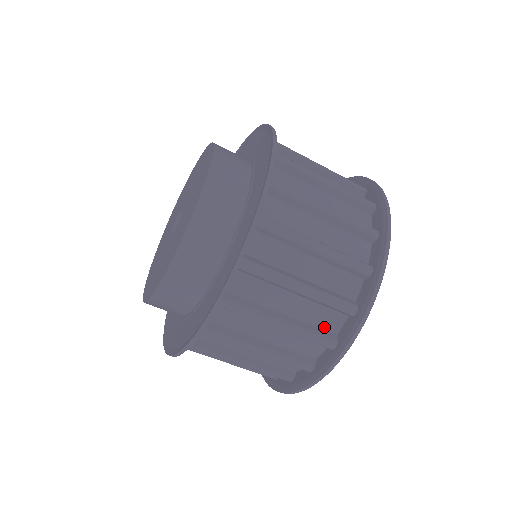
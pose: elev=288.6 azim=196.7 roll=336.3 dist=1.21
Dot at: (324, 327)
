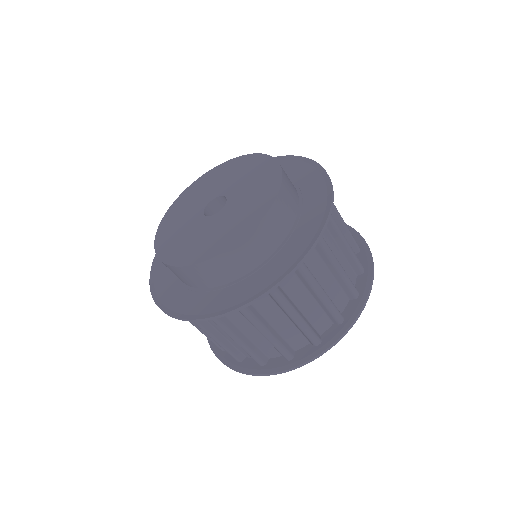
Dot at: occluded
